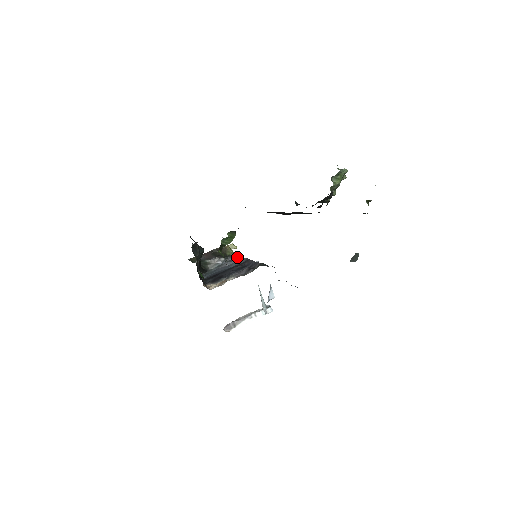
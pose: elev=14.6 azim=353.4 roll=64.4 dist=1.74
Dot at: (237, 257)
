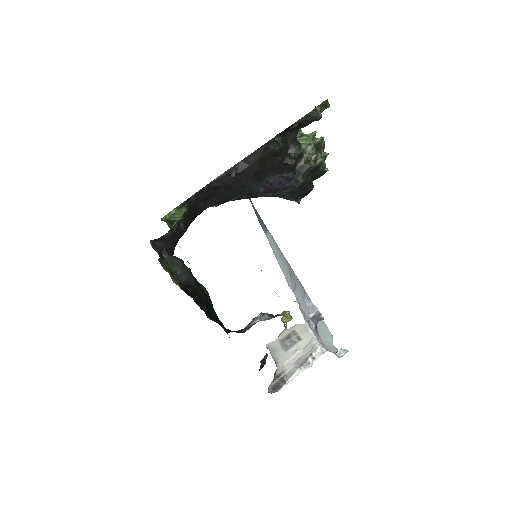
Dot at: occluded
